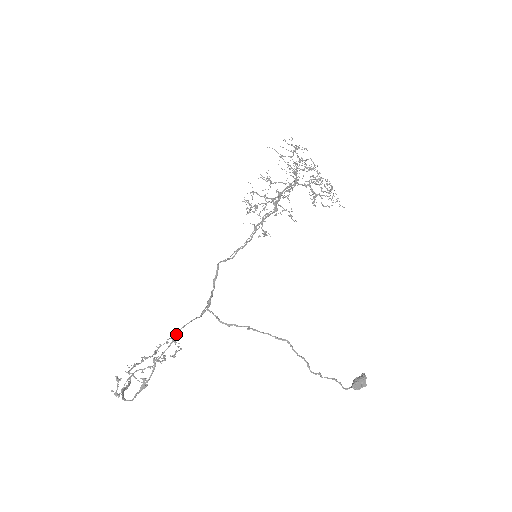
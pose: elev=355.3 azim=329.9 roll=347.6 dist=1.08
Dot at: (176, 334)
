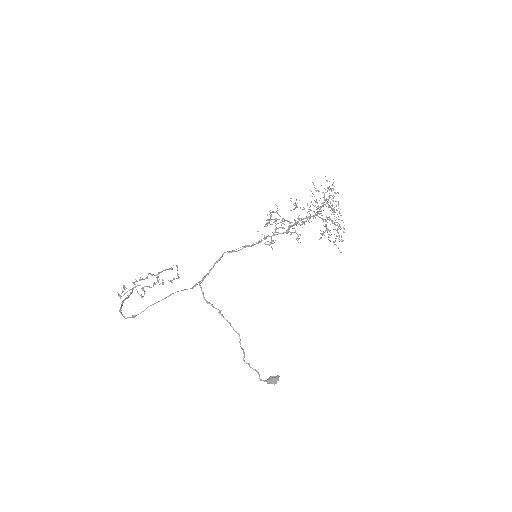
Dot at: (169, 295)
